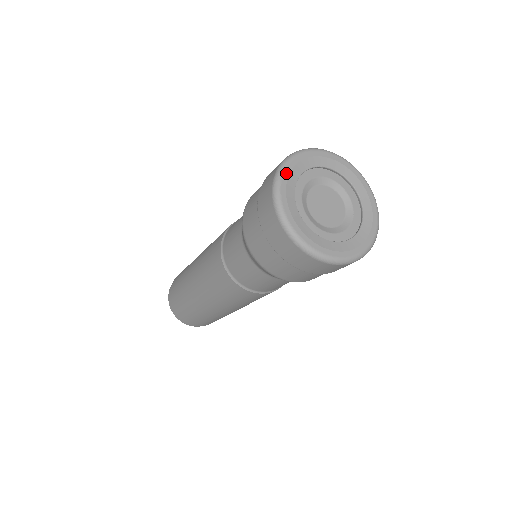
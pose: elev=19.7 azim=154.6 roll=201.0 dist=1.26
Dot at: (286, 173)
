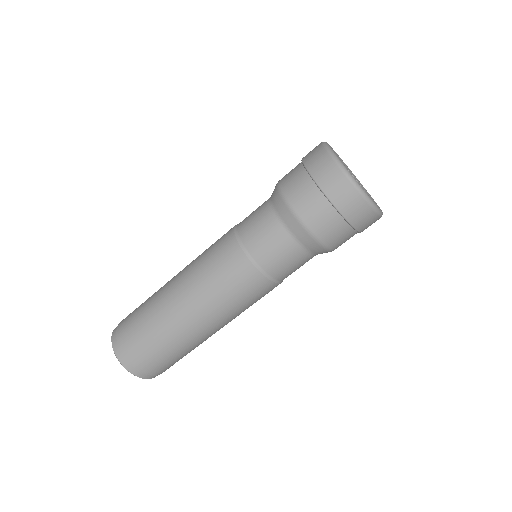
Dot at: (331, 148)
